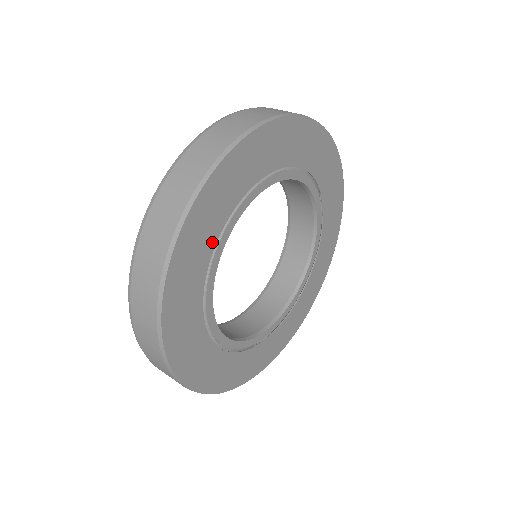
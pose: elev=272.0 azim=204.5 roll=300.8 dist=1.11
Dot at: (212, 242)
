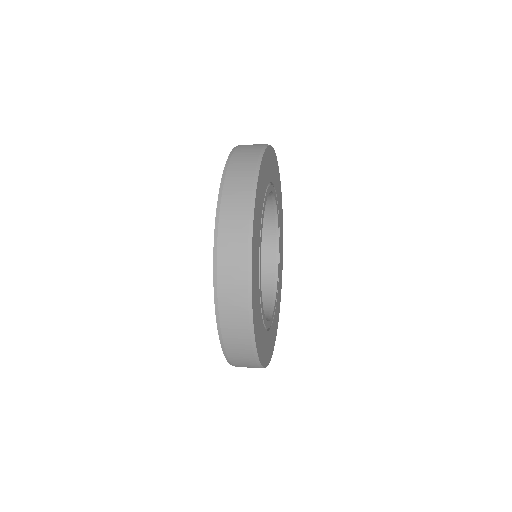
Dot at: (261, 317)
